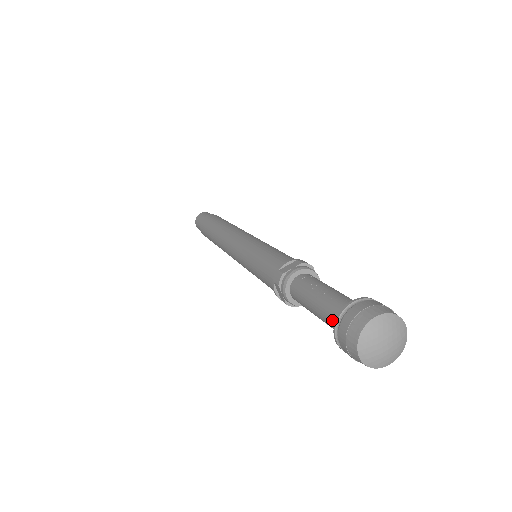
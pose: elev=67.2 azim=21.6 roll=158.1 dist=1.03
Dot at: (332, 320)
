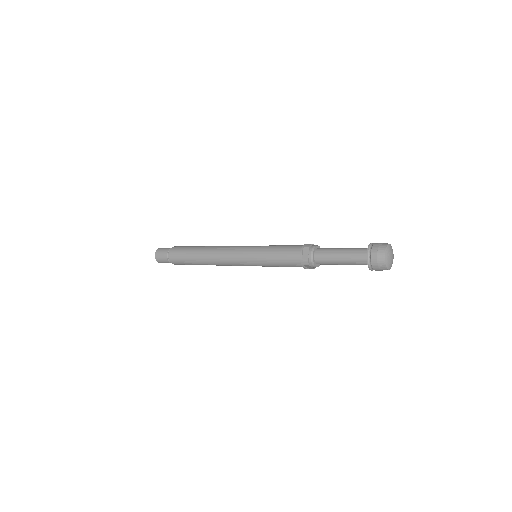
Dot at: (359, 251)
